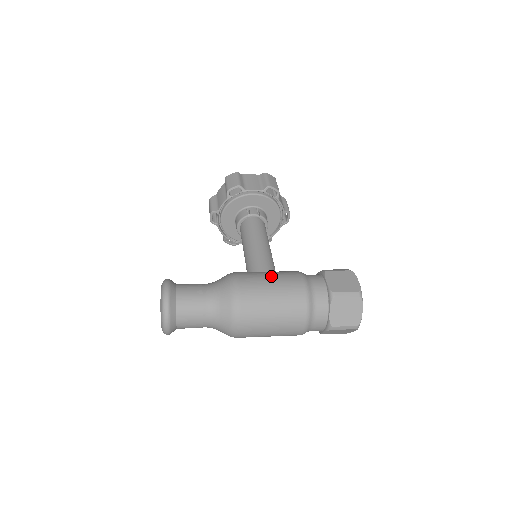
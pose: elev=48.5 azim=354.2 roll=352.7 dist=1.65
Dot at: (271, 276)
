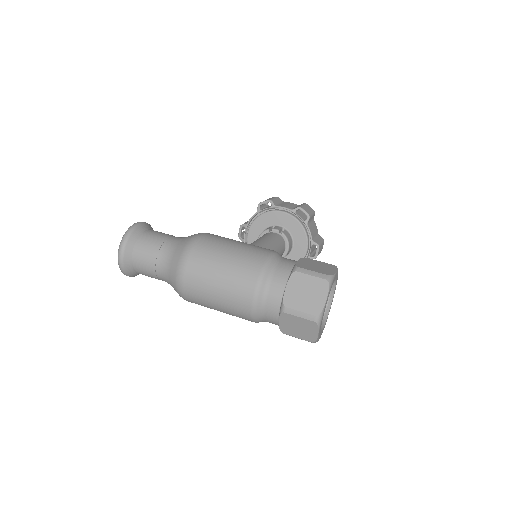
Dot at: (241, 242)
